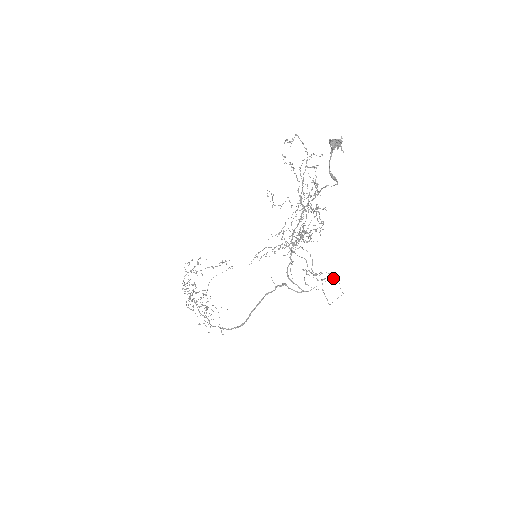
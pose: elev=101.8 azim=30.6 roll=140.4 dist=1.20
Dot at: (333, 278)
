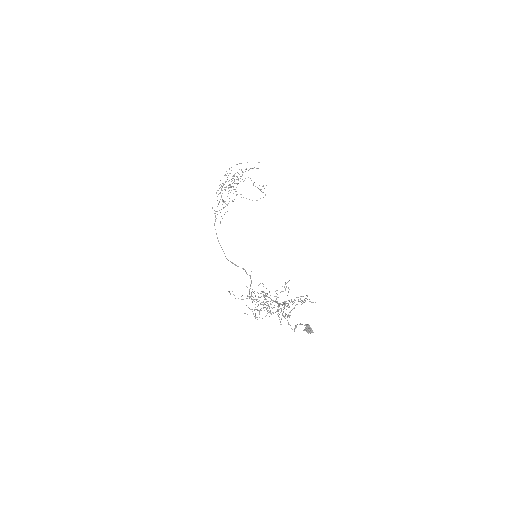
Dot at: occluded
